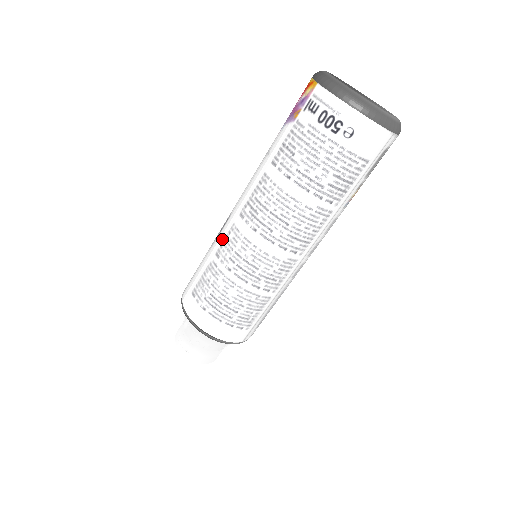
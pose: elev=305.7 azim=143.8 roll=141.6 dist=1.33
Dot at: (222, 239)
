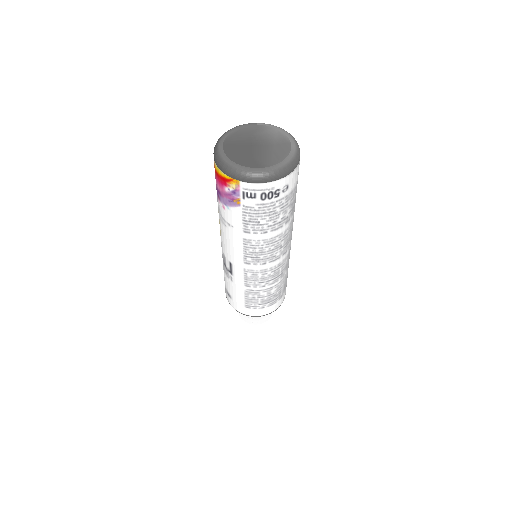
Dot at: (242, 278)
